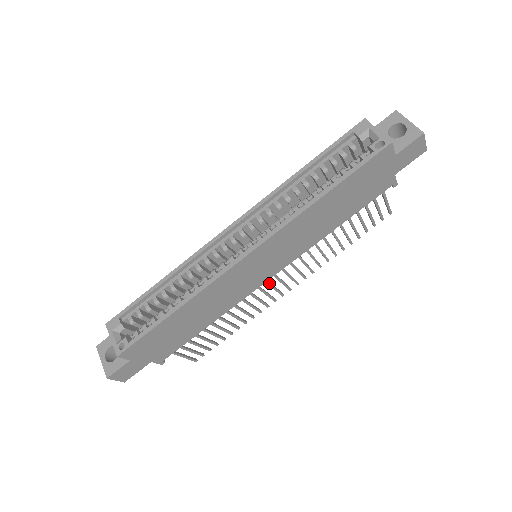
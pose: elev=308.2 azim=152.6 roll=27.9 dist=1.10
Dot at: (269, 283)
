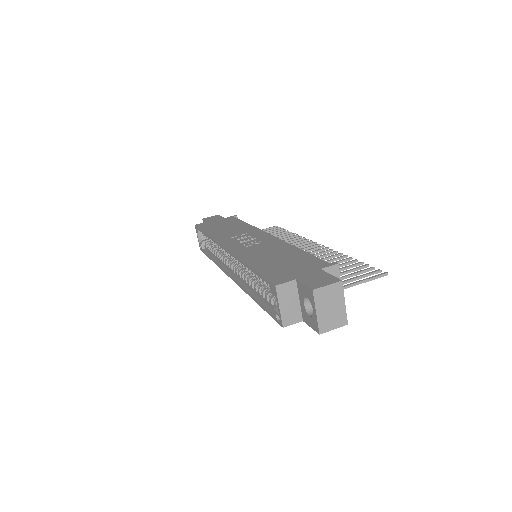
Dot at: occluded
